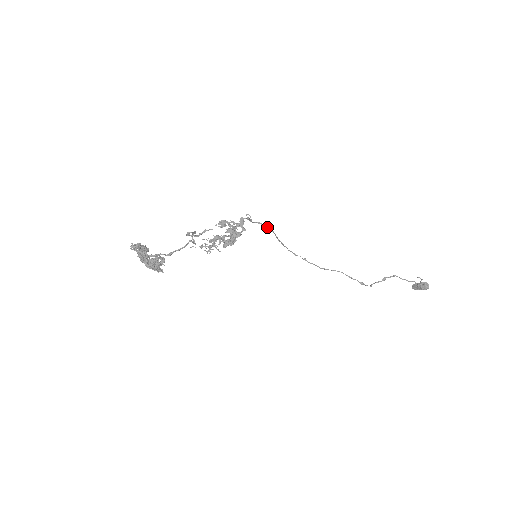
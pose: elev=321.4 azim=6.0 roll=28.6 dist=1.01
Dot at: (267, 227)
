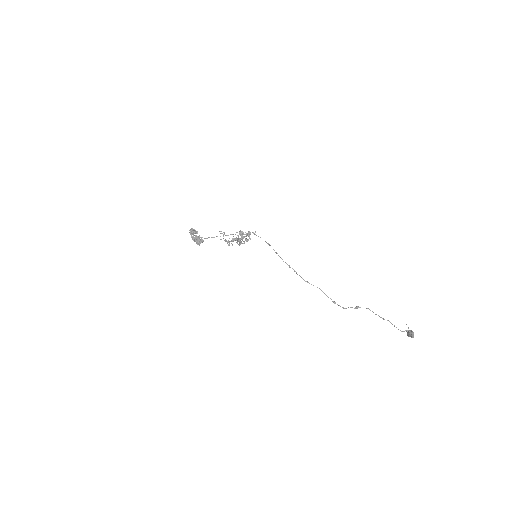
Dot at: (265, 241)
